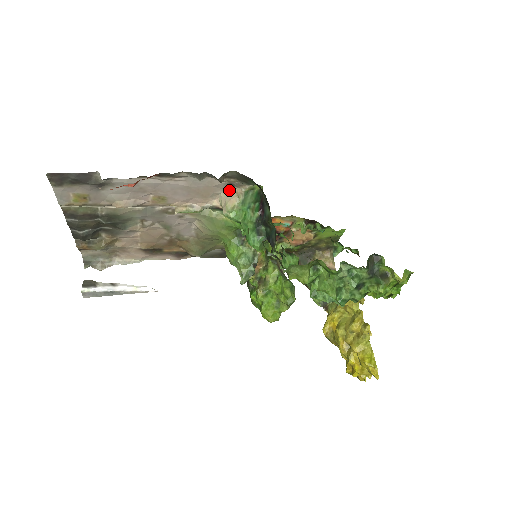
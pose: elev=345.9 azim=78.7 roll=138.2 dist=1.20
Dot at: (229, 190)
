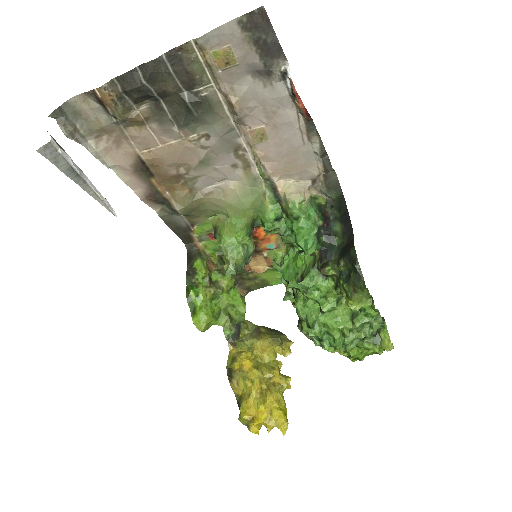
Dot at: (304, 183)
